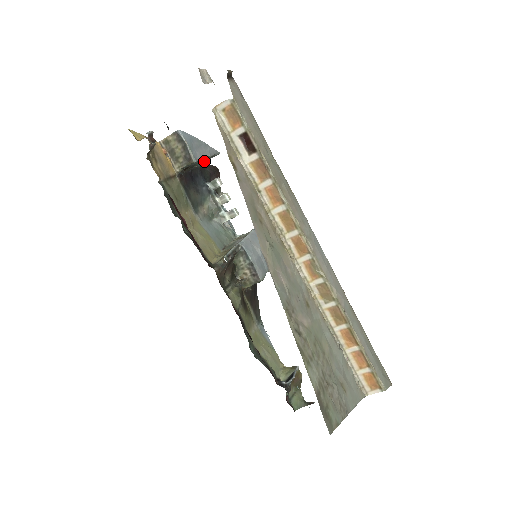
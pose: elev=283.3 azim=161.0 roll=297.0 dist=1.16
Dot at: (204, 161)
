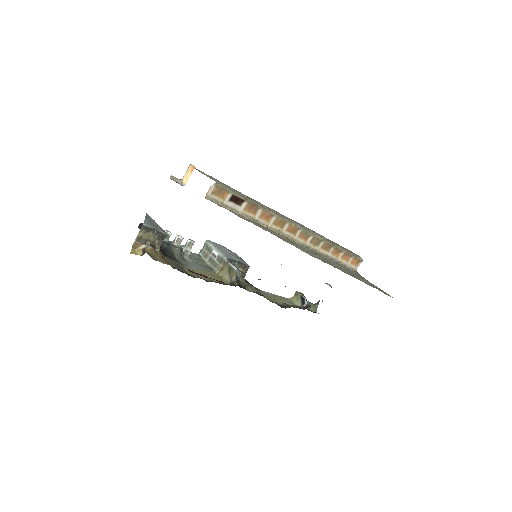
Dot at: occluded
